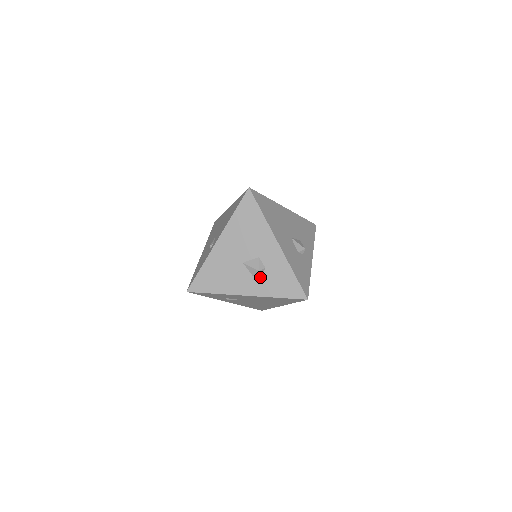
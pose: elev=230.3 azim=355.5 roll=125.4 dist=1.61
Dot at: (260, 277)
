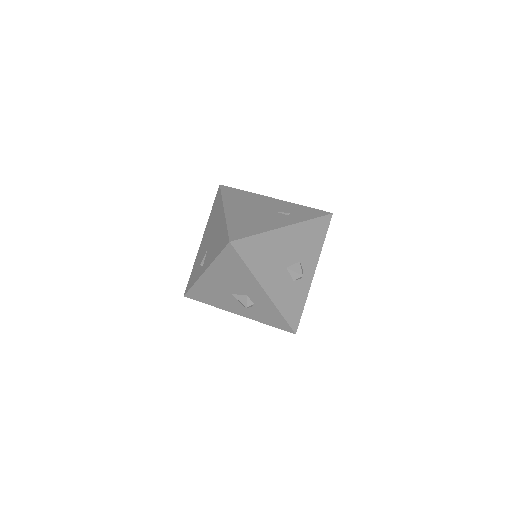
Dot at: (249, 308)
